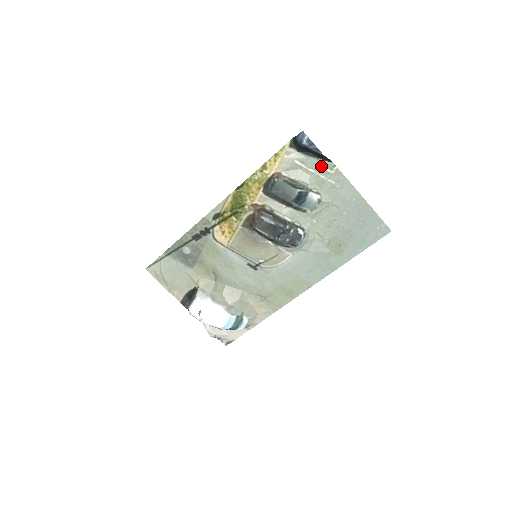
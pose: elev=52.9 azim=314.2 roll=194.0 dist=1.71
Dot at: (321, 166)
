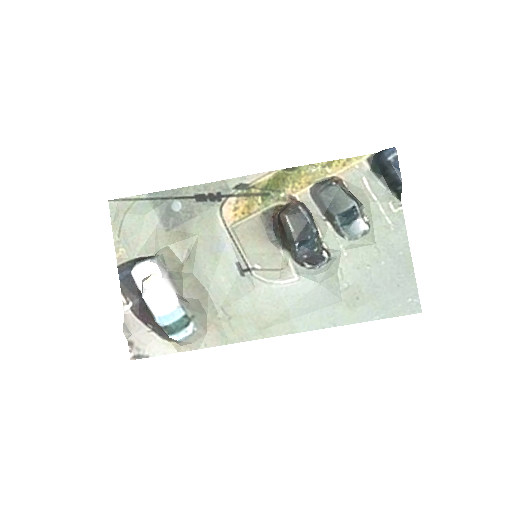
Dot at: (386, 198)
